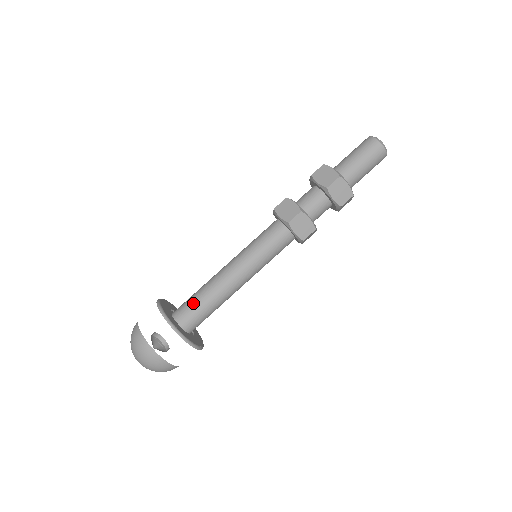
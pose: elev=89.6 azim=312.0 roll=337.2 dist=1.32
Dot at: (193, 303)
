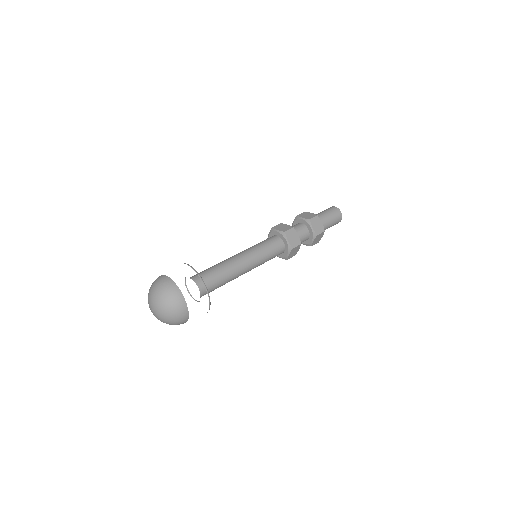
Dot at: (209, 271)
